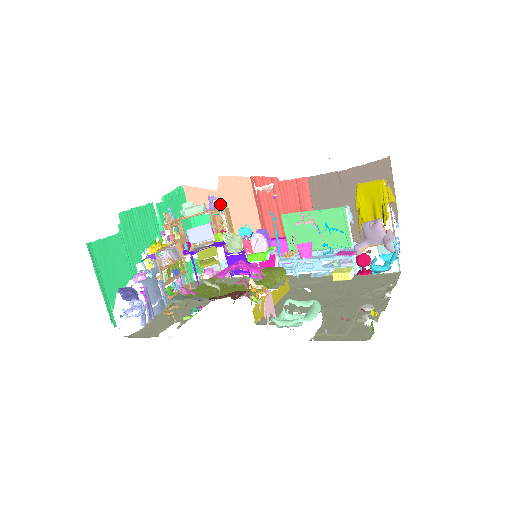
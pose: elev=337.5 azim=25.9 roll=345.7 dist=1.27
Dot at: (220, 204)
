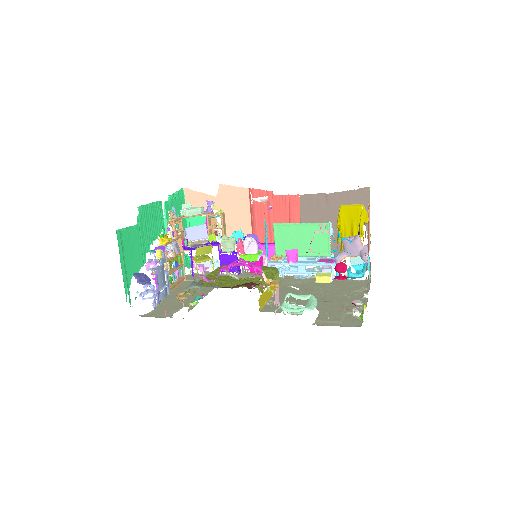
Dot at: (217, 208)
